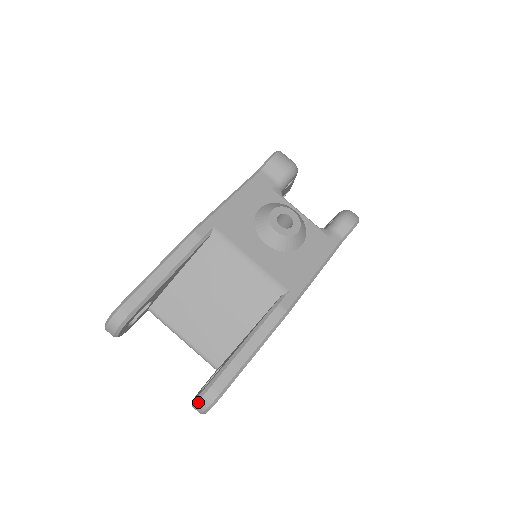
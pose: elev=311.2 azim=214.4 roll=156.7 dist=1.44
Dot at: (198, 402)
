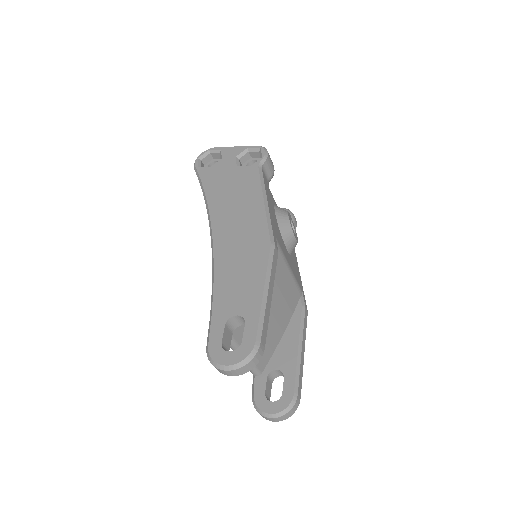
Dot at: (289, 412)
